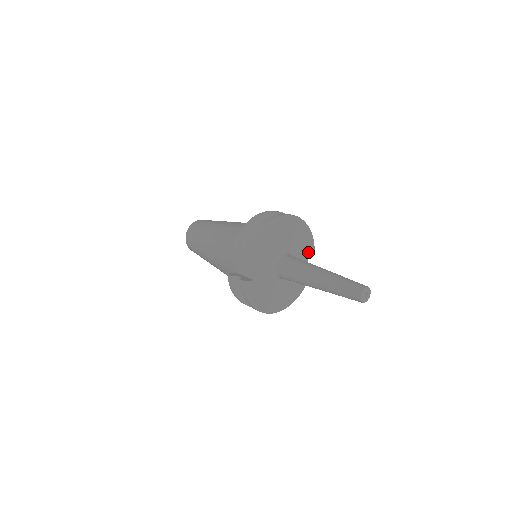
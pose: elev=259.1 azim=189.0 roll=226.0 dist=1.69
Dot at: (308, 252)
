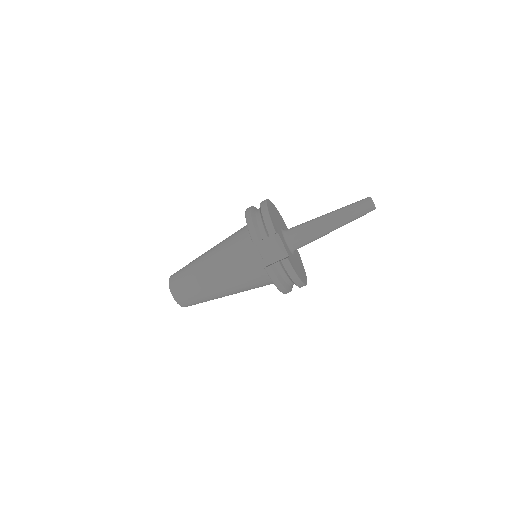
Dot at: (286, 229)
